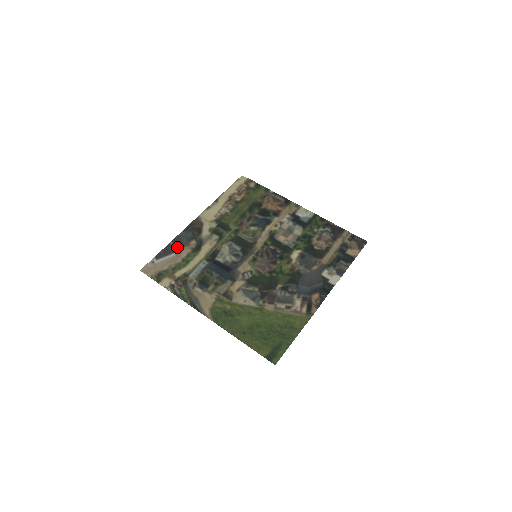
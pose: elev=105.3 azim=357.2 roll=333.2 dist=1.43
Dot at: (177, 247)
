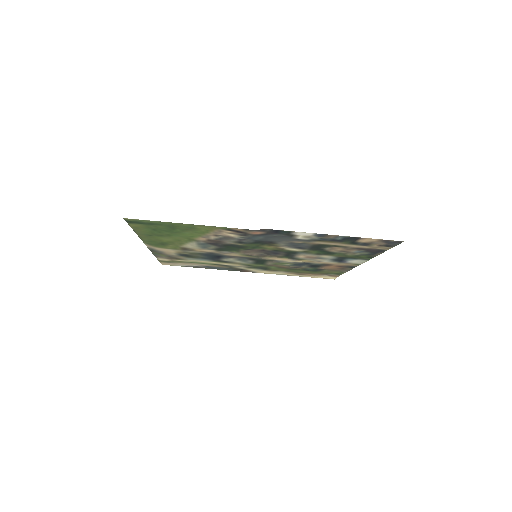
Dot at: (208, 267)
